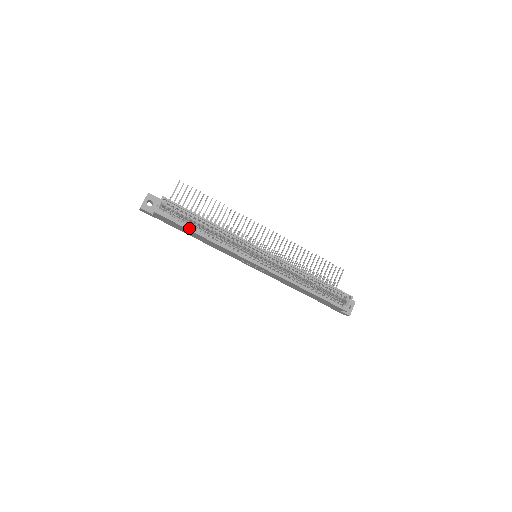
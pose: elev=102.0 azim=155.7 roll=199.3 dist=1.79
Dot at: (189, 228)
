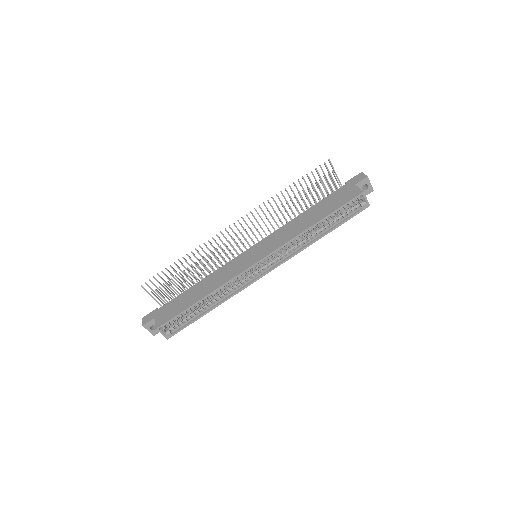
Dot at: (198, 318)
